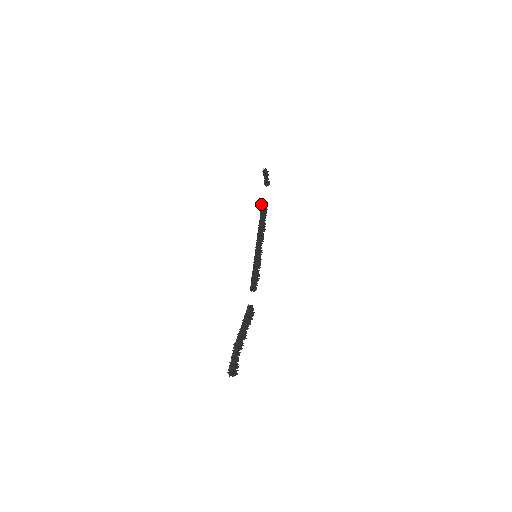
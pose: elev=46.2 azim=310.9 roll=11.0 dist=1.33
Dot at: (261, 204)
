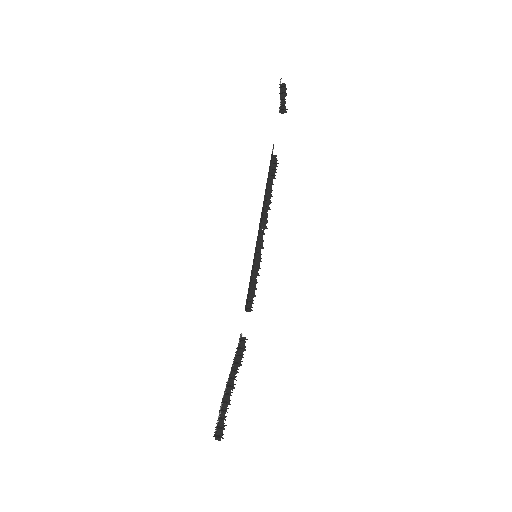
Dot at: (271, 155)
